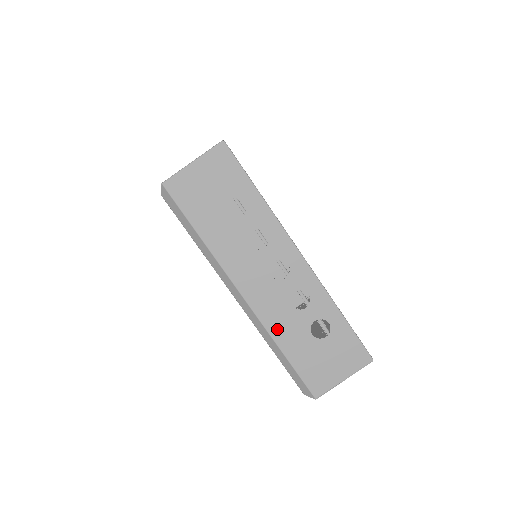
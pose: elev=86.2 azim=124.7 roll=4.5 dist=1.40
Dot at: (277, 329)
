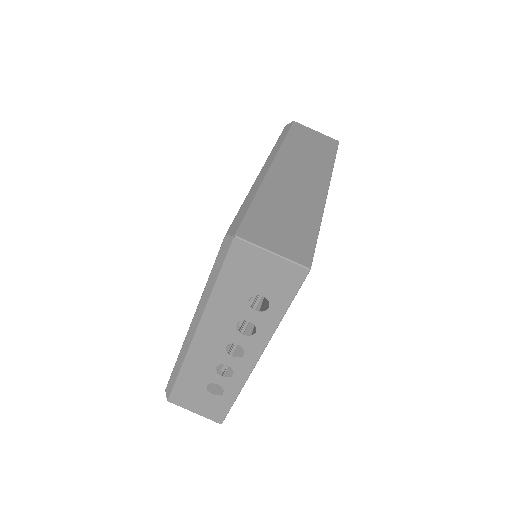
Dot at: (192, 364)
